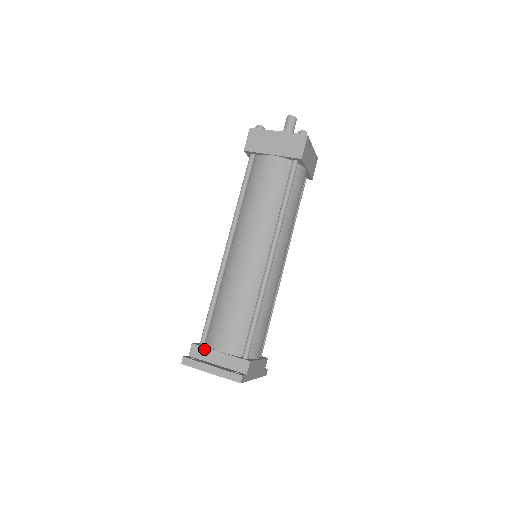
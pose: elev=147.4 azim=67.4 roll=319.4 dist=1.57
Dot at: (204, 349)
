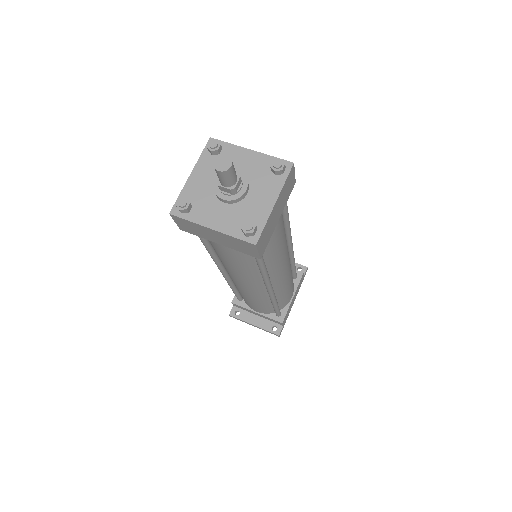
Dot at: (243, 308)
